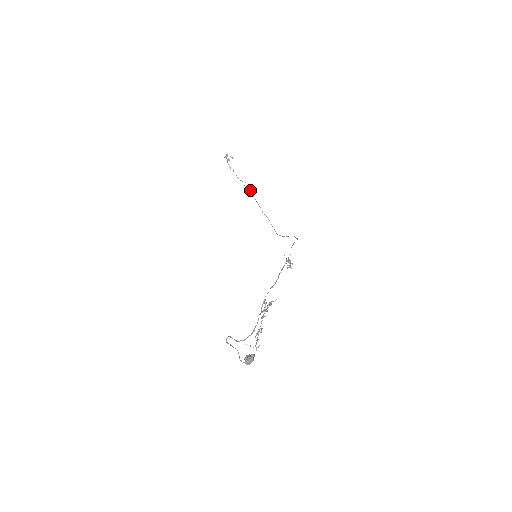
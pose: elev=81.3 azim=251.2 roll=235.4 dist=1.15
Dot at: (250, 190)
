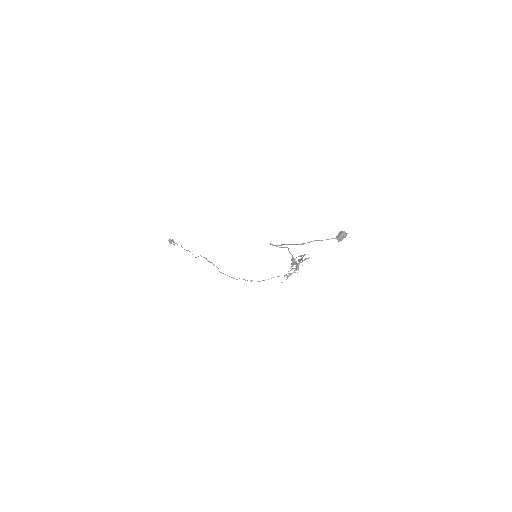
Dot at: (204, 257)
